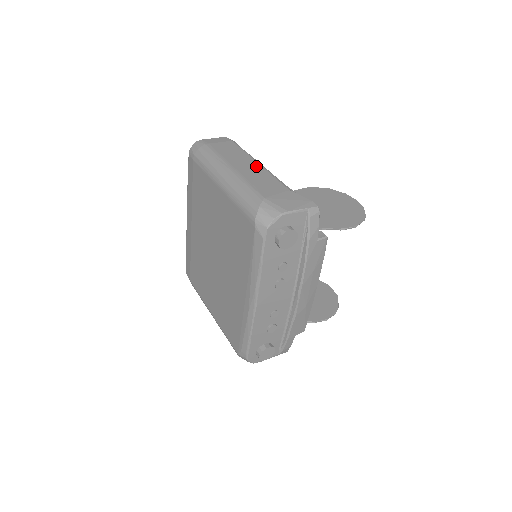
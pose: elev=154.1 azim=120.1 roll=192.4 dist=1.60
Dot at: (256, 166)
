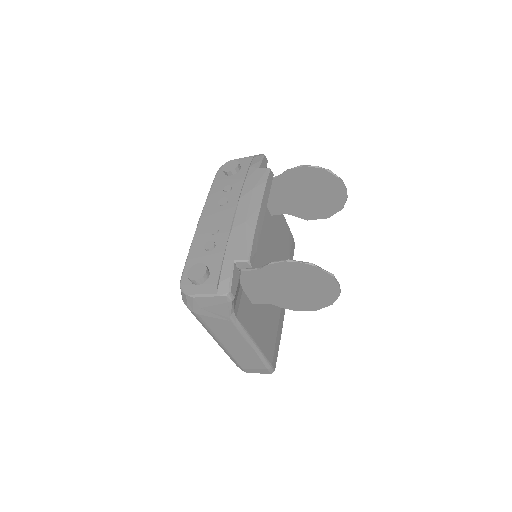
Dot at: occluded
